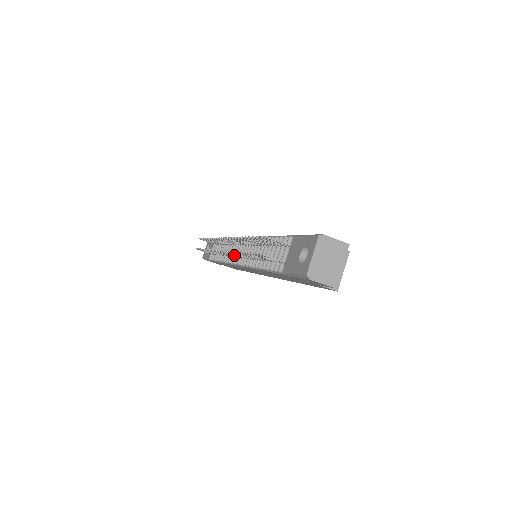
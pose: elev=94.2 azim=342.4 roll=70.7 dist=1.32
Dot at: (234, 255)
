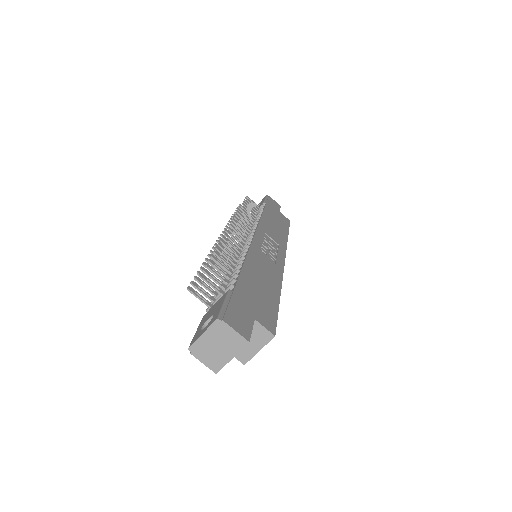
Dot at: occluded
